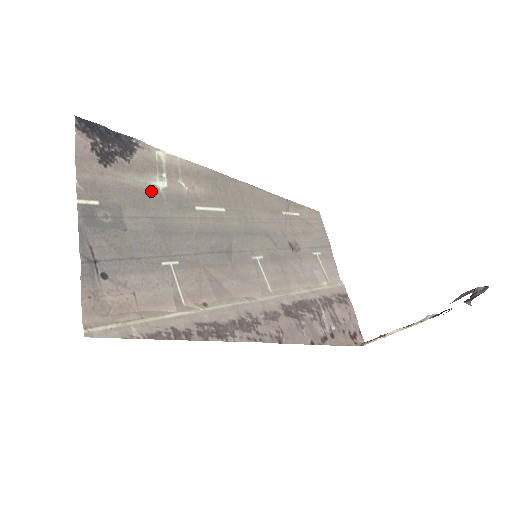
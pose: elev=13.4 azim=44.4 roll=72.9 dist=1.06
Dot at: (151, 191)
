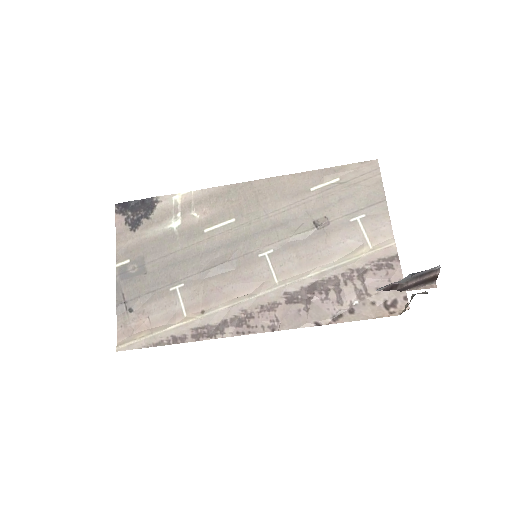
Dot at: (167, 234)
